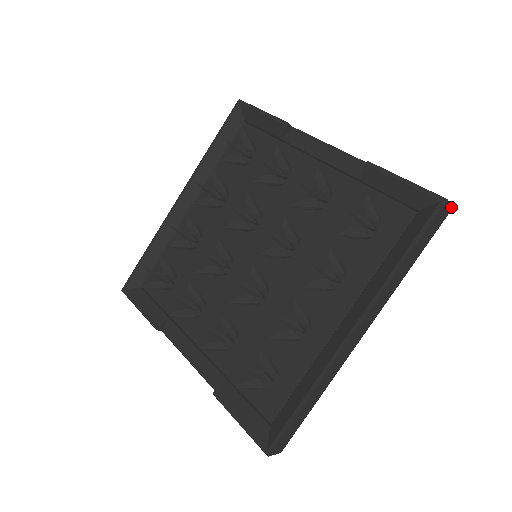
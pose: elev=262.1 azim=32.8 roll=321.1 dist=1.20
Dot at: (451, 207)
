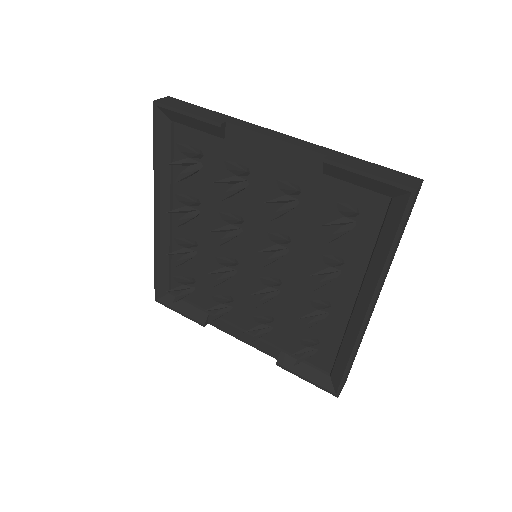
Dot at: (422, 181)
